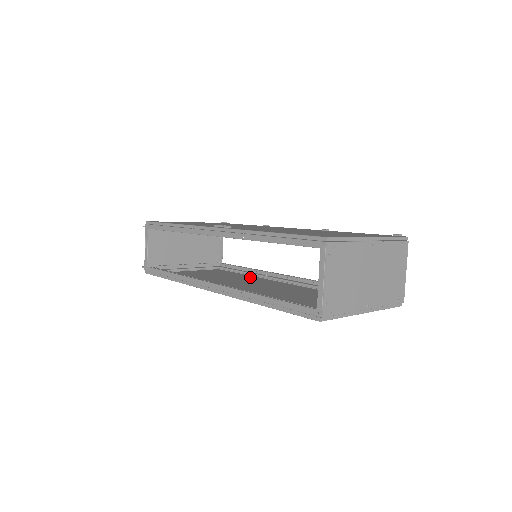
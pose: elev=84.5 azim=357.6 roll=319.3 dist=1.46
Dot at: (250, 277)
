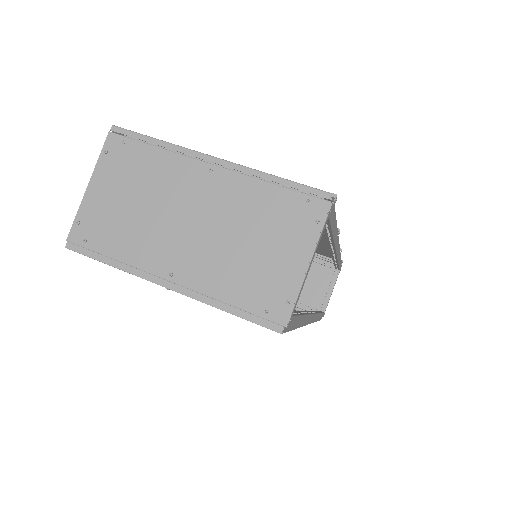
Dot at: occluded
